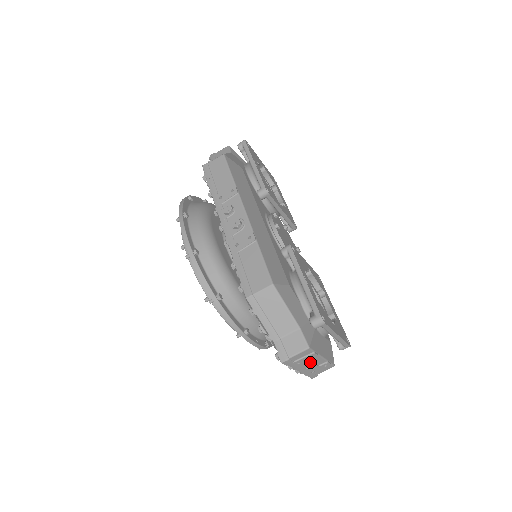
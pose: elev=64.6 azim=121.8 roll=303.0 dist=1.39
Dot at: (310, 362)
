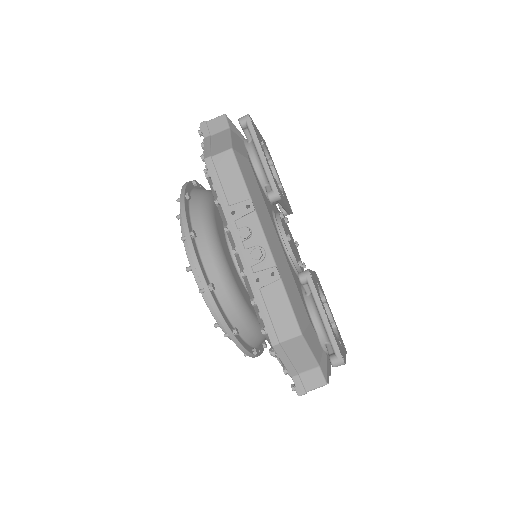
Dot at: occluded
